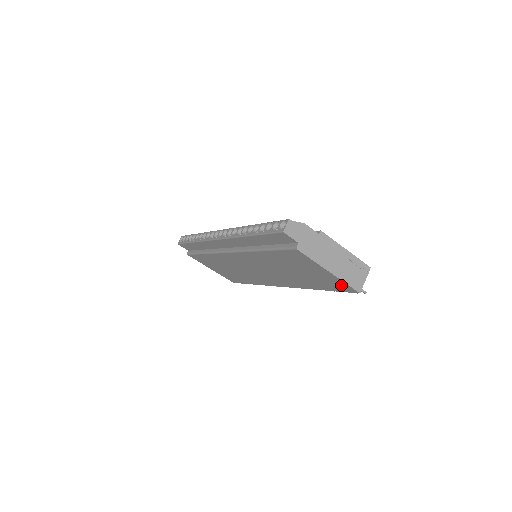
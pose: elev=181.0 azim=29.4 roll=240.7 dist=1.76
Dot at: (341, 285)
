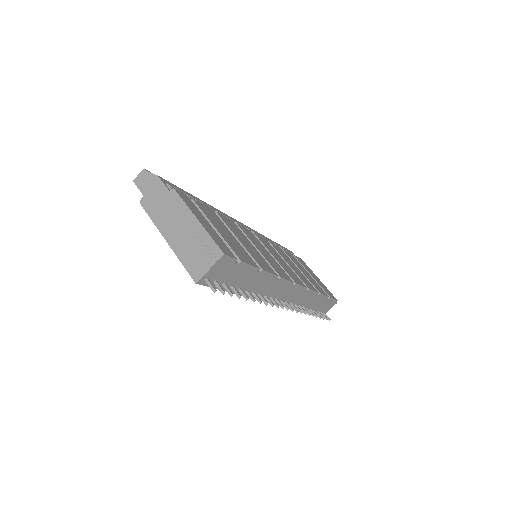
Dot at: occluded
